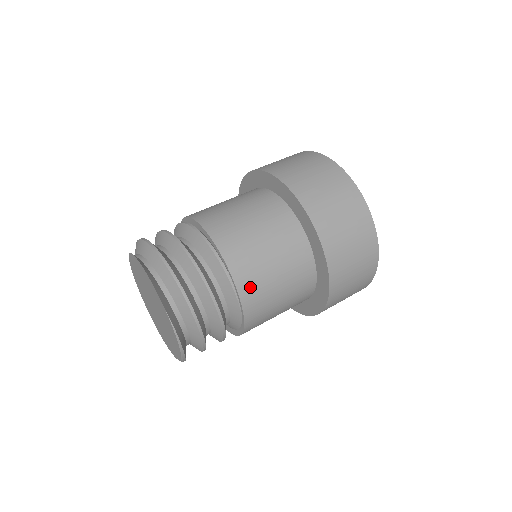
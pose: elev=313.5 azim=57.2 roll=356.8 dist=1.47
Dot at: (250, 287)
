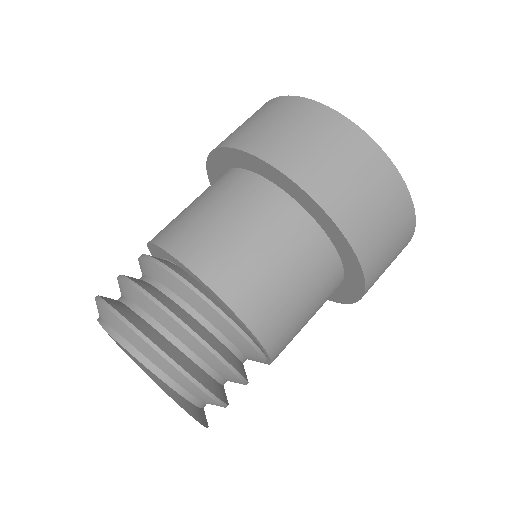
Dot at: occluded
